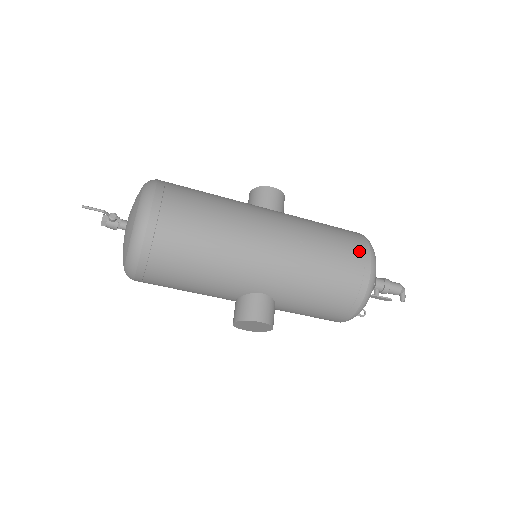
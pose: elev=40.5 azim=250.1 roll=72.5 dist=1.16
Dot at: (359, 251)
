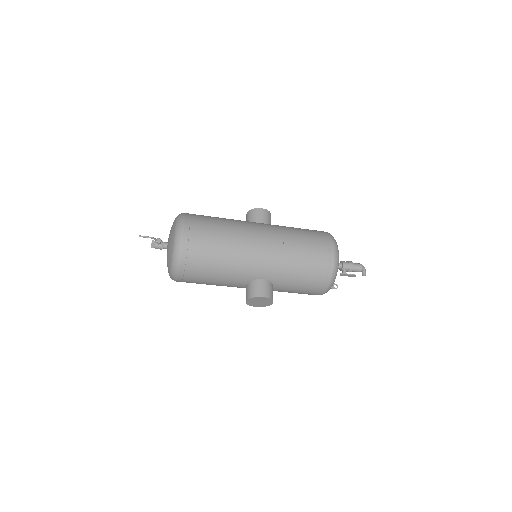
Dot at: (325, 243)
